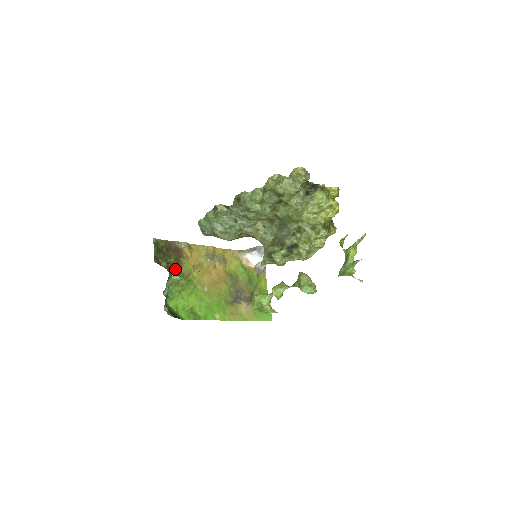
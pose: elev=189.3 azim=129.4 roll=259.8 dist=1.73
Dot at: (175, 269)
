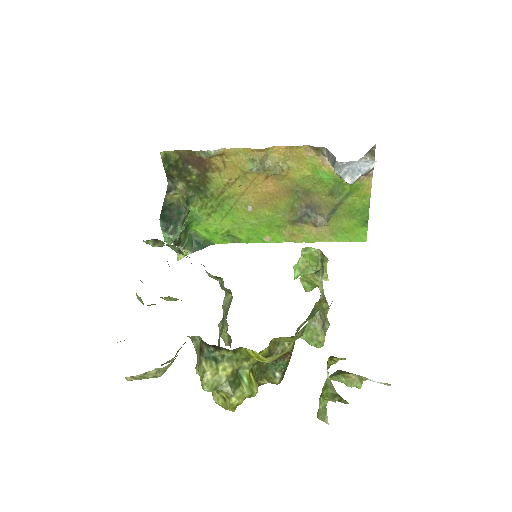
Dot at: (165, 230)
